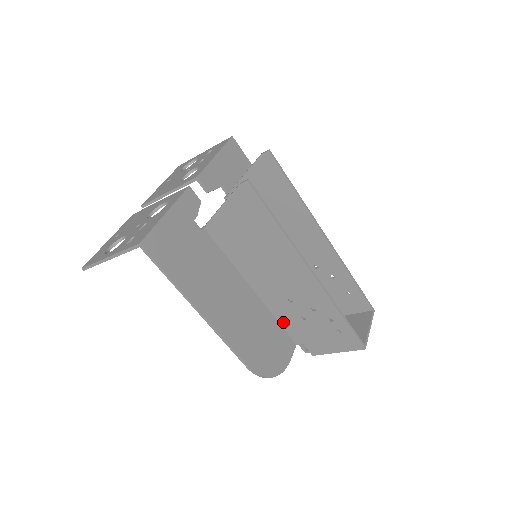
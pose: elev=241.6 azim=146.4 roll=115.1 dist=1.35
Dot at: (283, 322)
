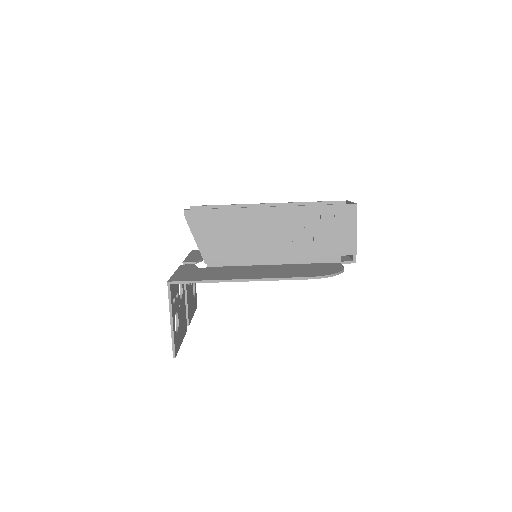
Dot at: (312, 259)
